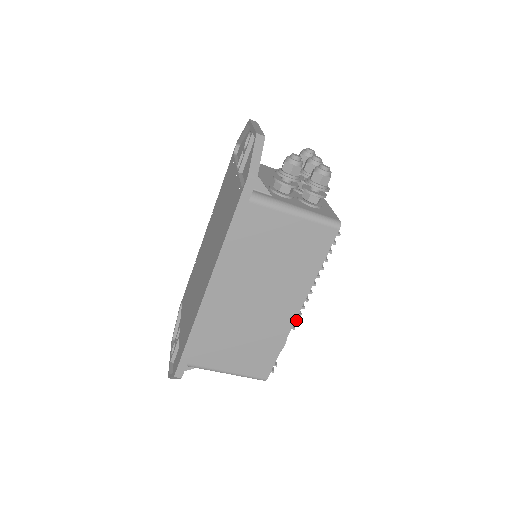
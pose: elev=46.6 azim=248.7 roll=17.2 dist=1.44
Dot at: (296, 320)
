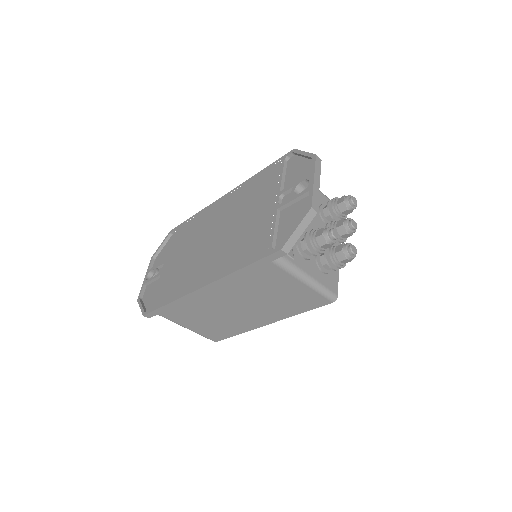
Dot at: occluded
